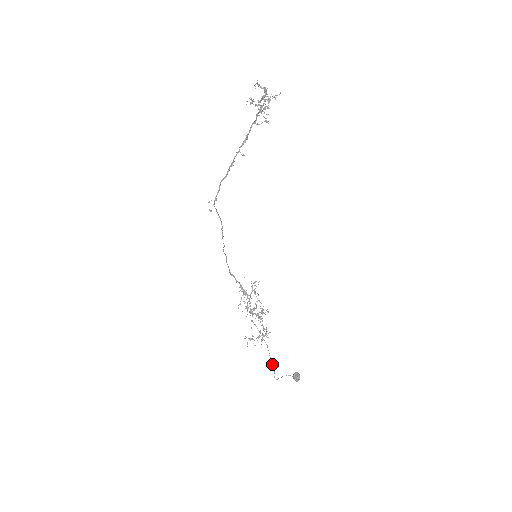
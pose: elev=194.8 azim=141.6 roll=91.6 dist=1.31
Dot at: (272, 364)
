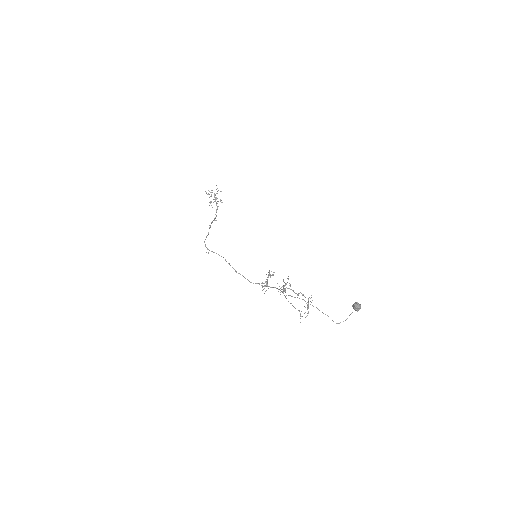
Dot at: (319, 310)
